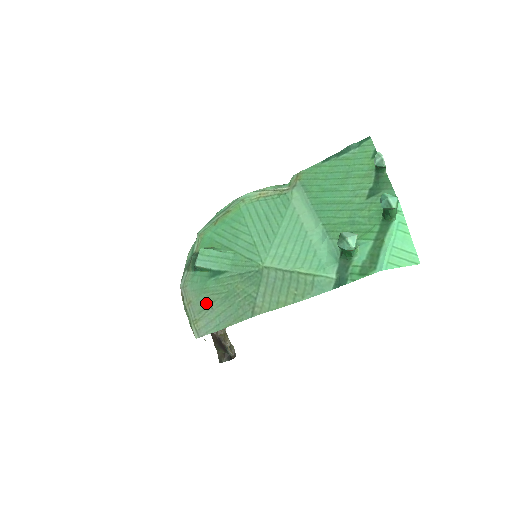
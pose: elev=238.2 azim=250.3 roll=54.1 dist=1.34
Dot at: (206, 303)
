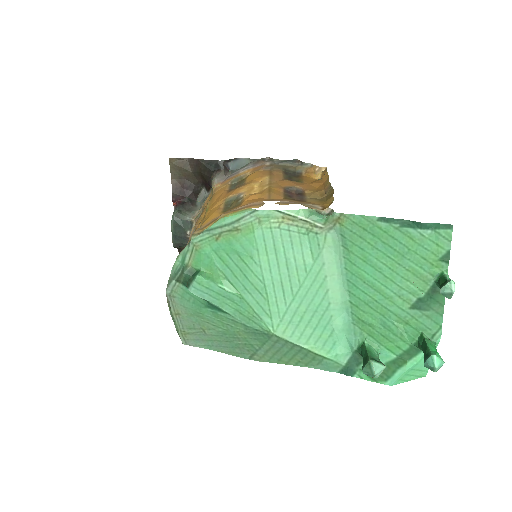
Dot at: (199, 326)
